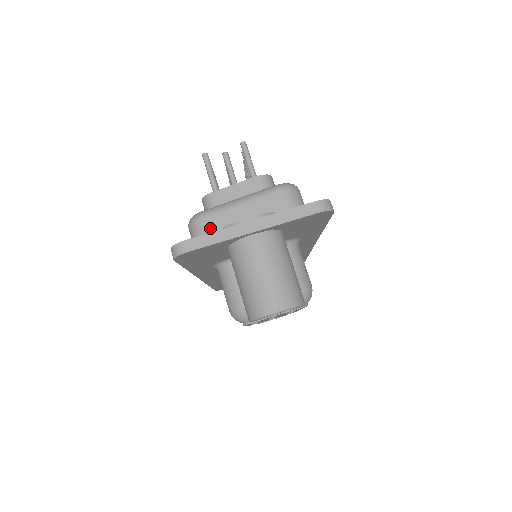
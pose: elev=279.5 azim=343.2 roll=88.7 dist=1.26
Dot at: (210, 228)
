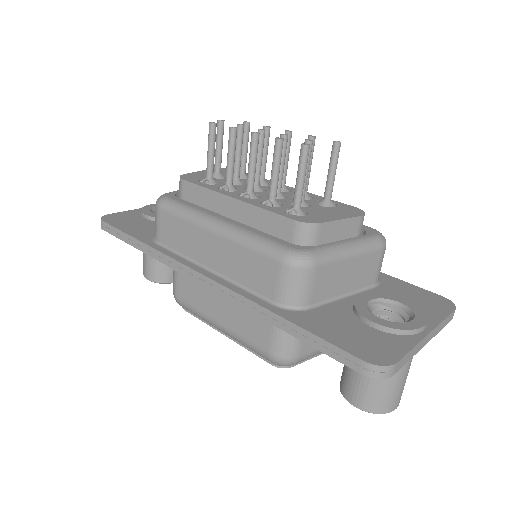
Dot at: (319, 280)
